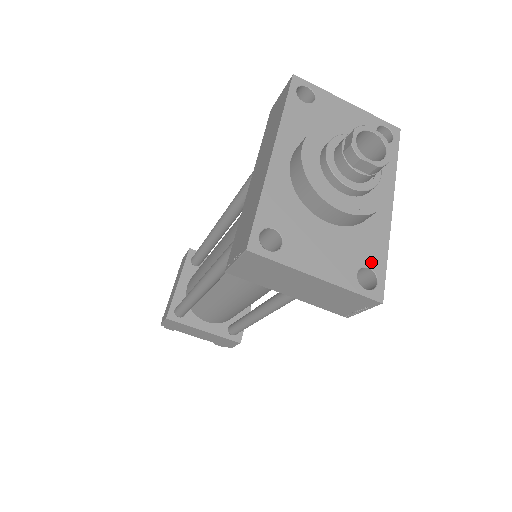
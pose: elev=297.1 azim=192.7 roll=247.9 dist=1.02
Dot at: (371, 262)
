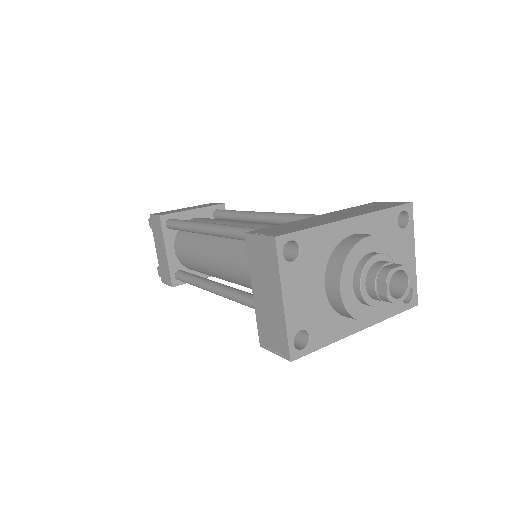
Dot at: (315, 336)
